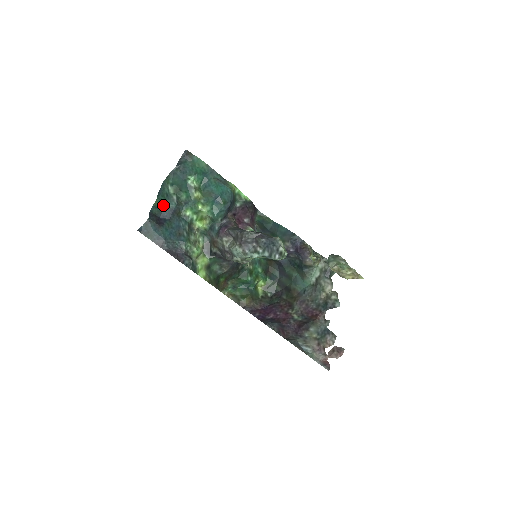
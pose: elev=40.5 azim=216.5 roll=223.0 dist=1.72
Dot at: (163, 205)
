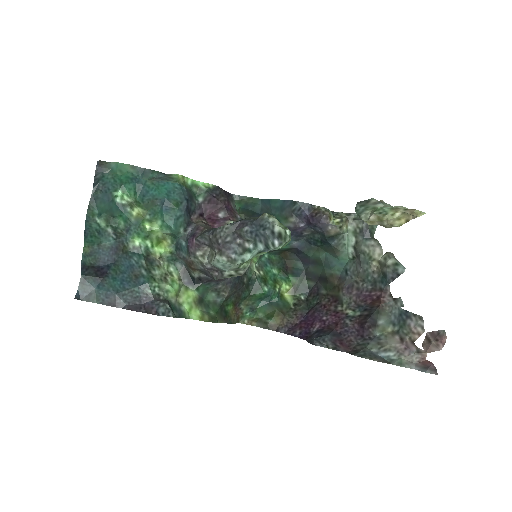
Dot at: (97, 248)
